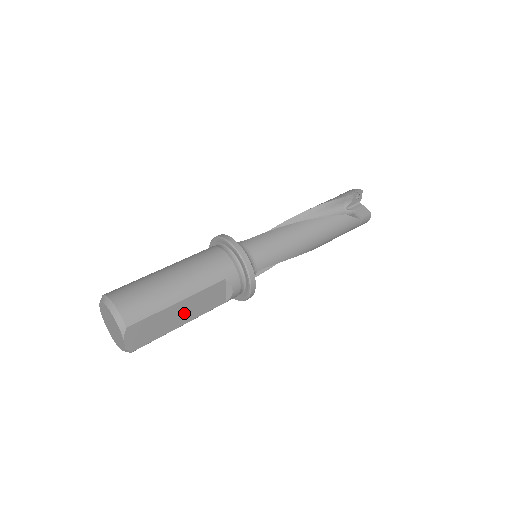
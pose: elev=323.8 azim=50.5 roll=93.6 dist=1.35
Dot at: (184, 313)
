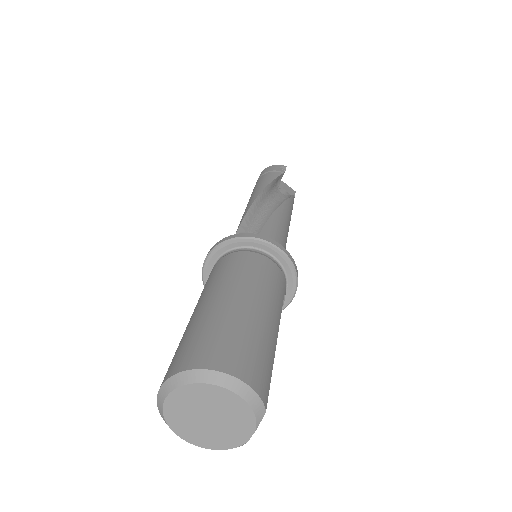
Dot at: occluded
